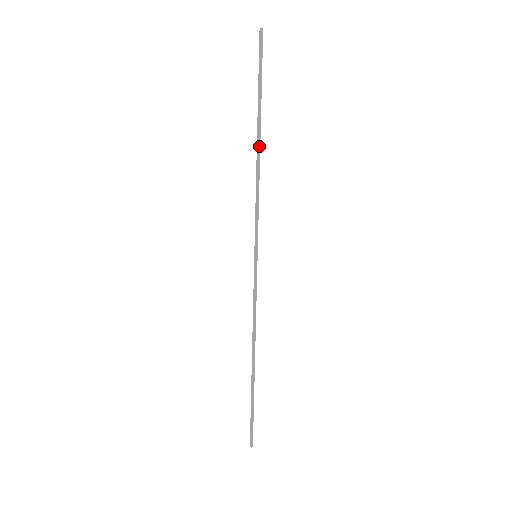
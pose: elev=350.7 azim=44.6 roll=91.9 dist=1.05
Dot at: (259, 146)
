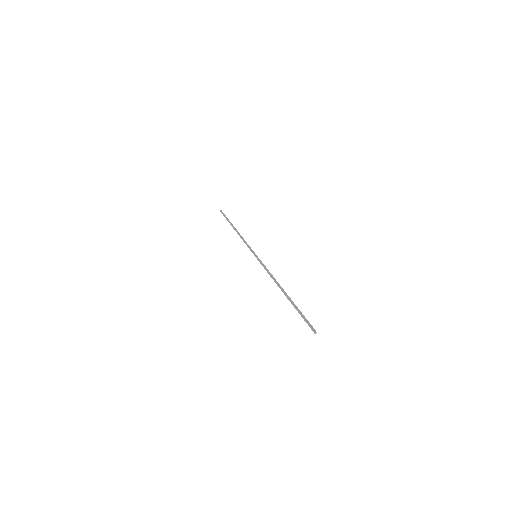
Dot at: (236, 230)
